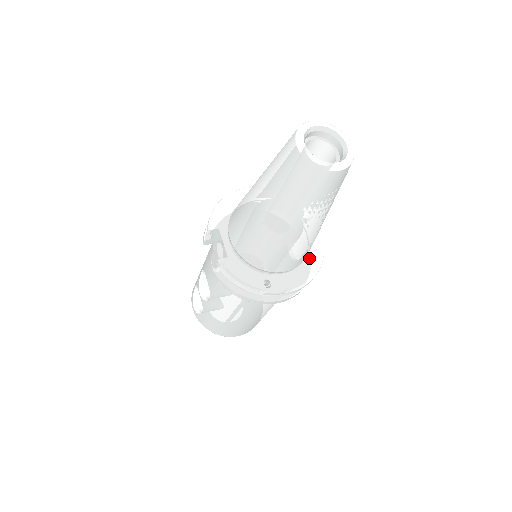
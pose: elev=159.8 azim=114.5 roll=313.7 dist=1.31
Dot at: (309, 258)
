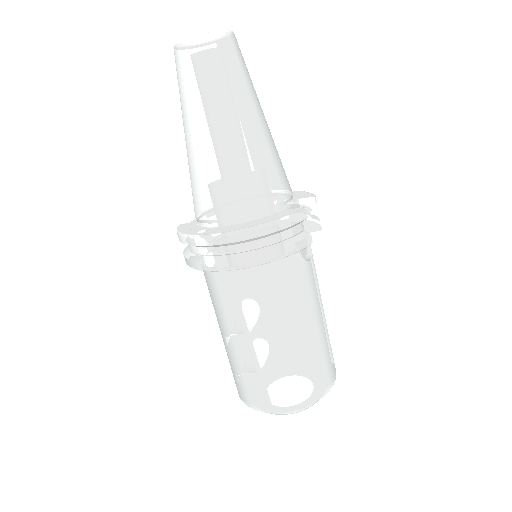
Dot at: (271, 216)
